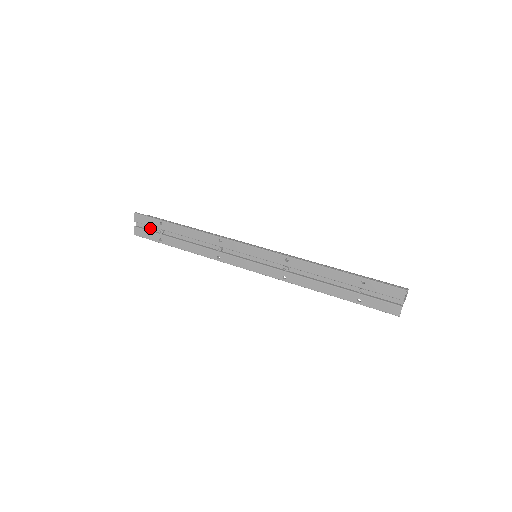
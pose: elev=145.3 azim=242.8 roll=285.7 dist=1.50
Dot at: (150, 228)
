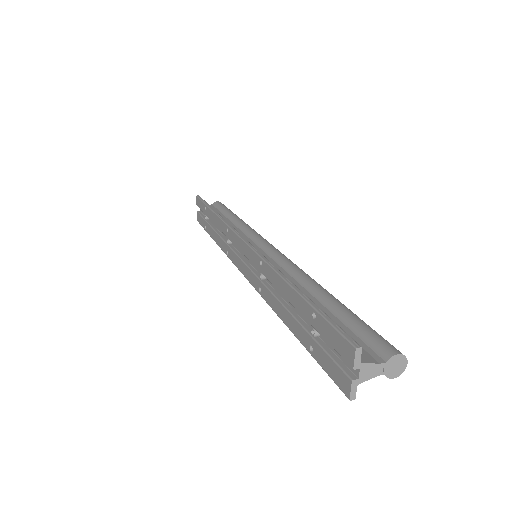
Dot at: occluded
